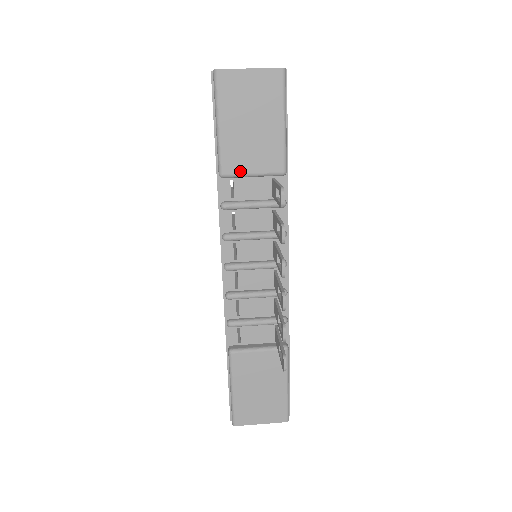
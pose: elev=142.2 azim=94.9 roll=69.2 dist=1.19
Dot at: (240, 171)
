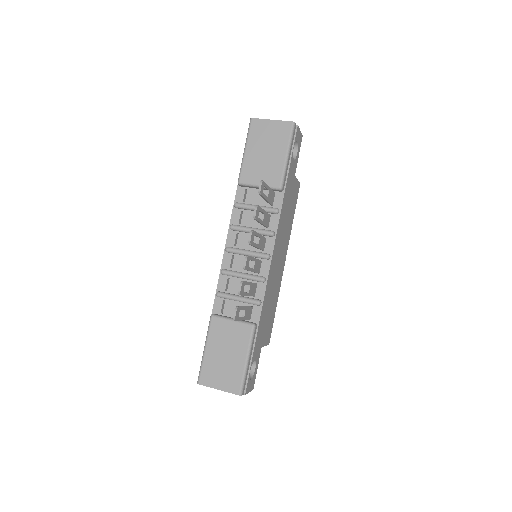
Dot at: (251, 181)
